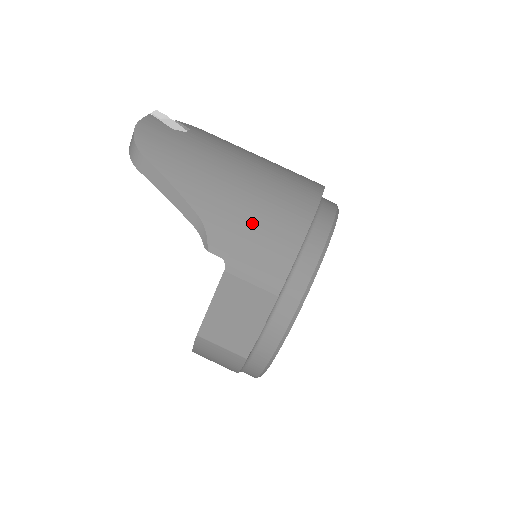
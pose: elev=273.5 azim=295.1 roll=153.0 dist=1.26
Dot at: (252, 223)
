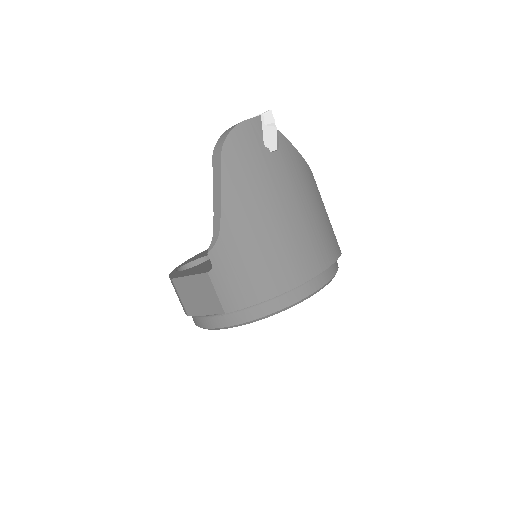
Dot at: (248, 262)
